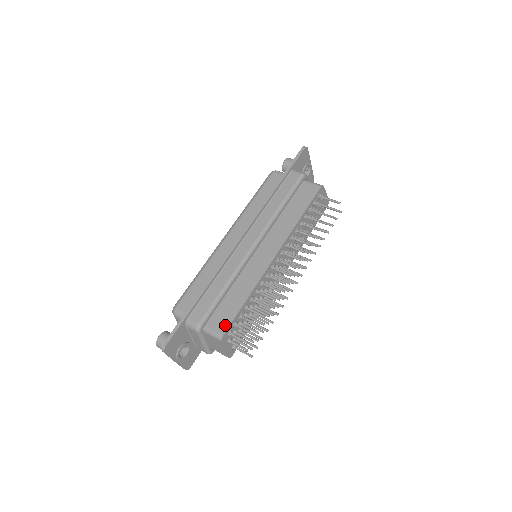
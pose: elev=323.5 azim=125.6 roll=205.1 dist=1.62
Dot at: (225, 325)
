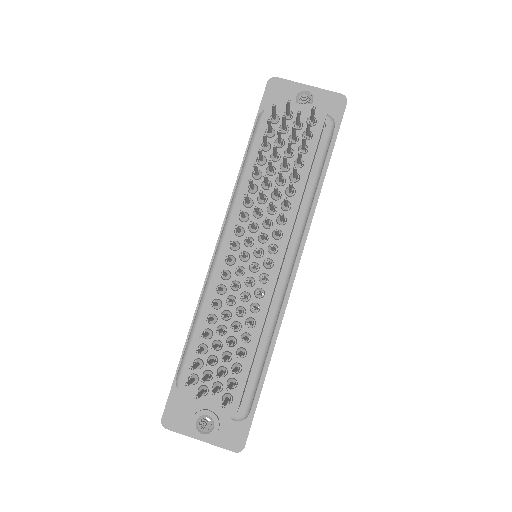
Dot at: (184, 369)
